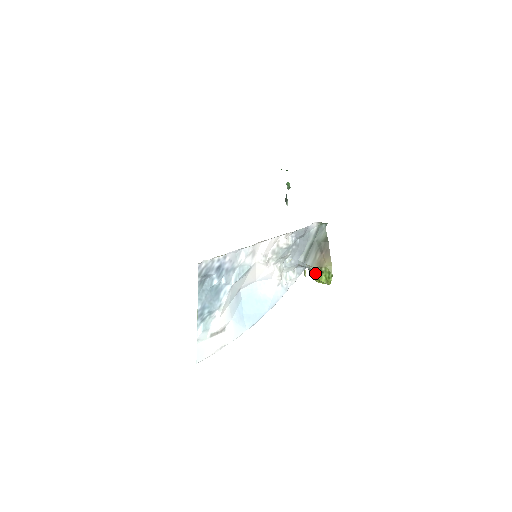
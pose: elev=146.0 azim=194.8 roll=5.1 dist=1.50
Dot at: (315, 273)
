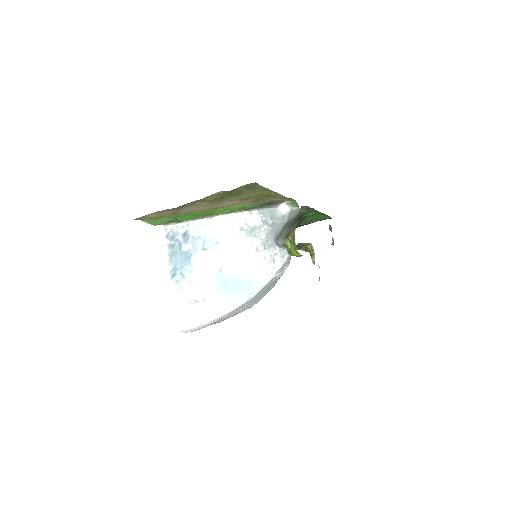
Dot at: (286, 245)
